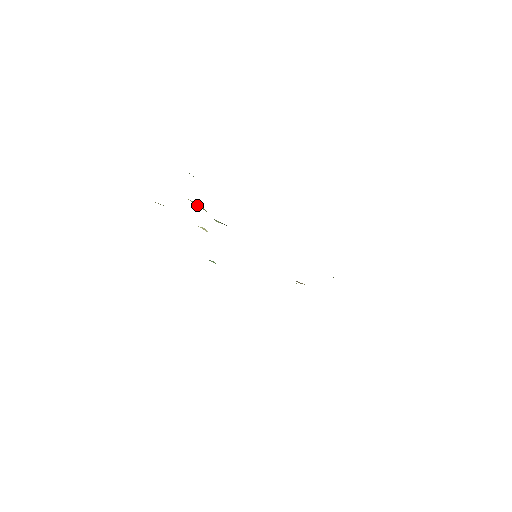
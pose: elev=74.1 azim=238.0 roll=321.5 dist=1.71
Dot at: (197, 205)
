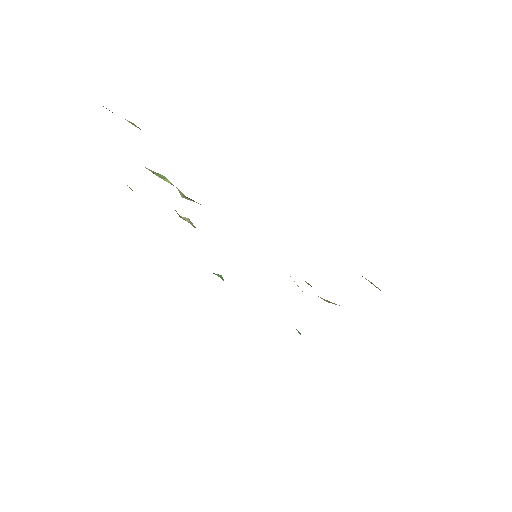
Dot at: (156, 174)
